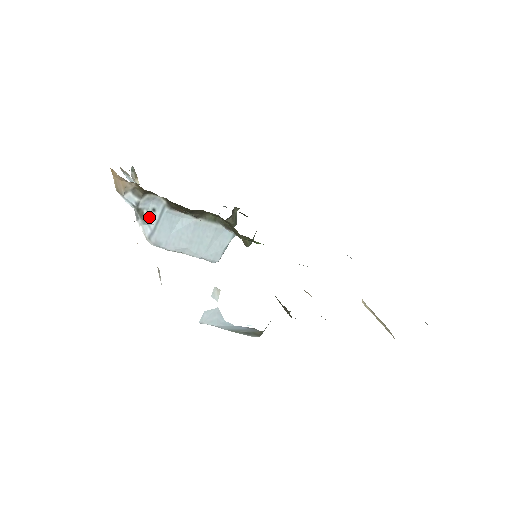
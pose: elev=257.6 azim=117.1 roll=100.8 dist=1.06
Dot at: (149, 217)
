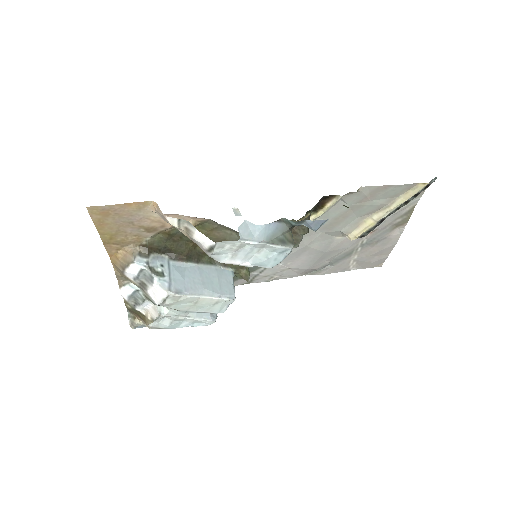
Dot at: (161, 273)
